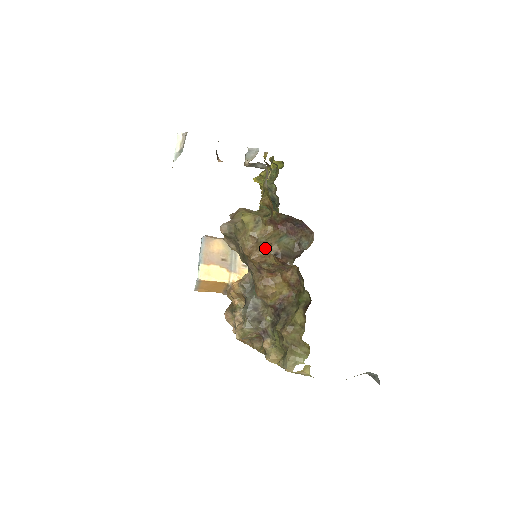
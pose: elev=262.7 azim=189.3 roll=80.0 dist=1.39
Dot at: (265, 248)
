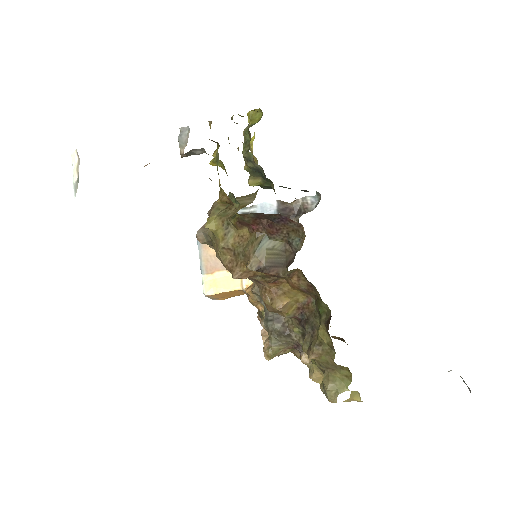
Dot at: (245, 261)
